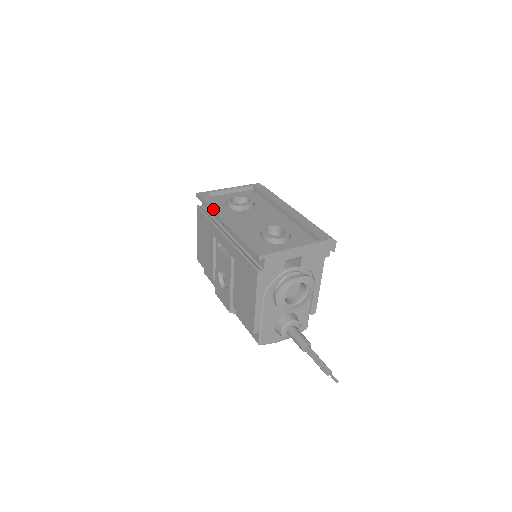
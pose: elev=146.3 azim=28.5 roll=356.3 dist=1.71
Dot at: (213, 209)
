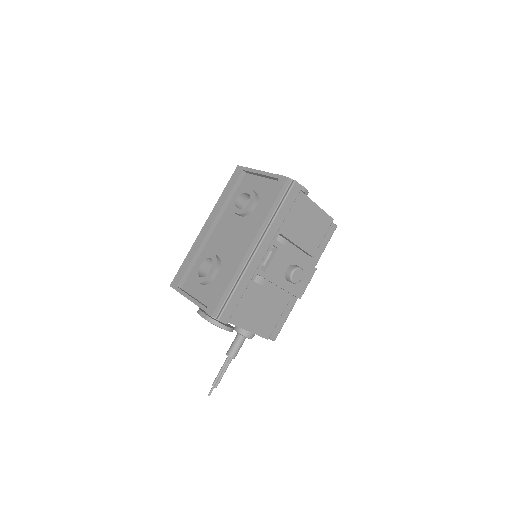
Dot at: (217, 202)
